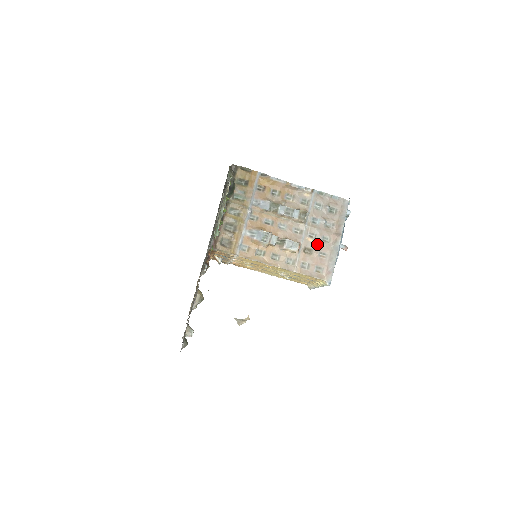
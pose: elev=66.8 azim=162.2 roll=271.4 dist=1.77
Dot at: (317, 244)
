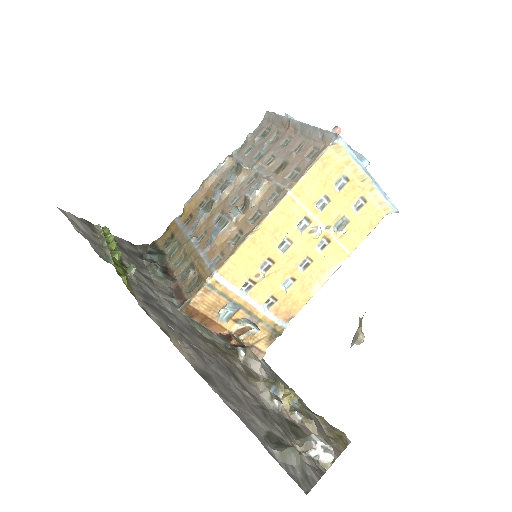
Dot at: (282, 155)
